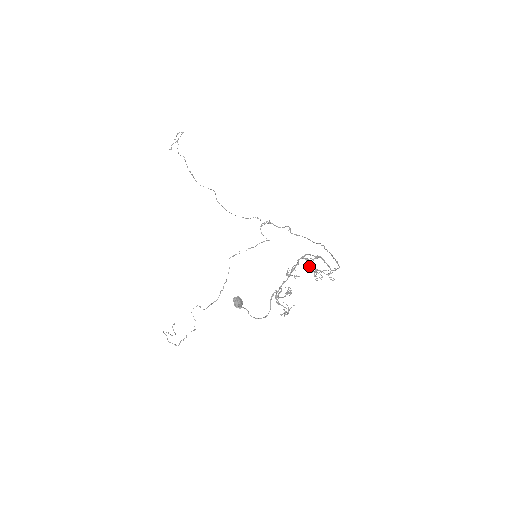
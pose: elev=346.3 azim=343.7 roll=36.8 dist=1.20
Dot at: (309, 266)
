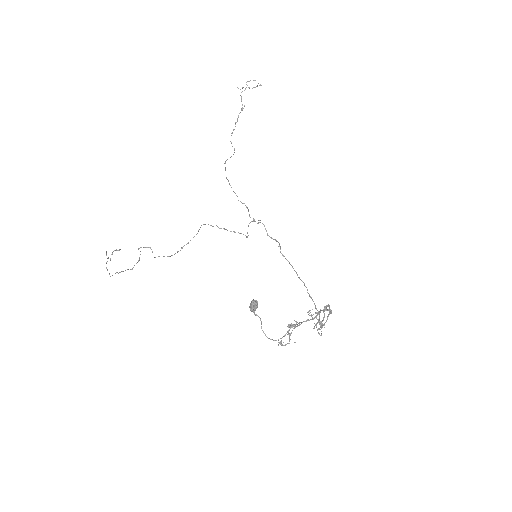
Dot at: occluded
